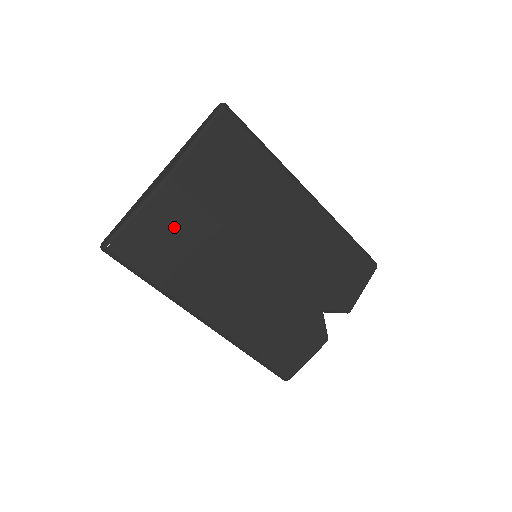
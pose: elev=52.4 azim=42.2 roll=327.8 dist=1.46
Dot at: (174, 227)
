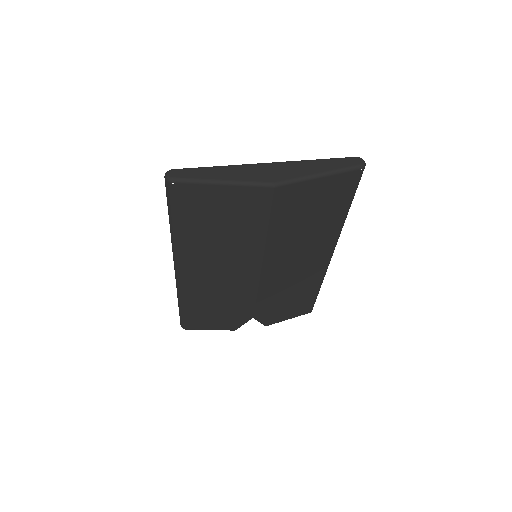
Dot at: (235, 213)
